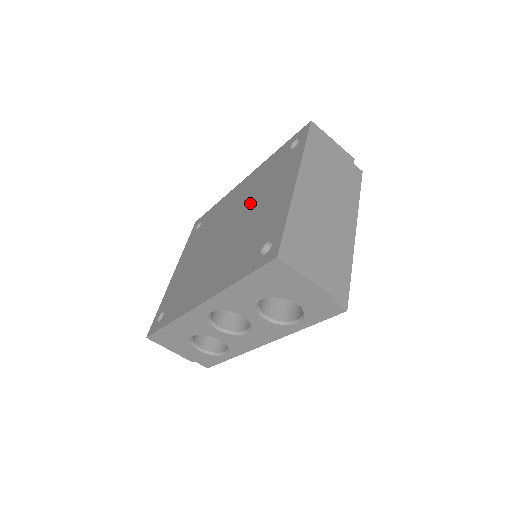
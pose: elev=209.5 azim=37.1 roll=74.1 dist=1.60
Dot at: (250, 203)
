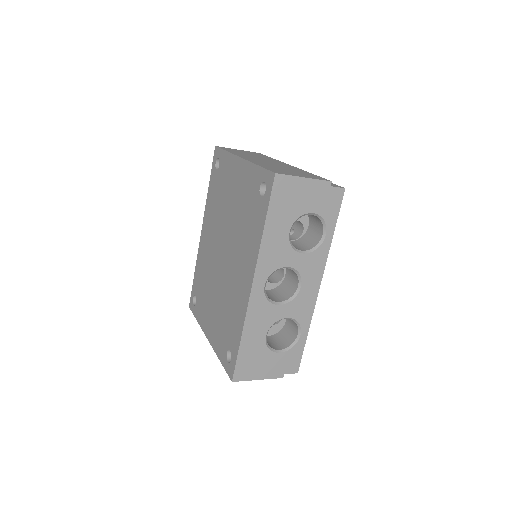
Dot at: (222, 218)
